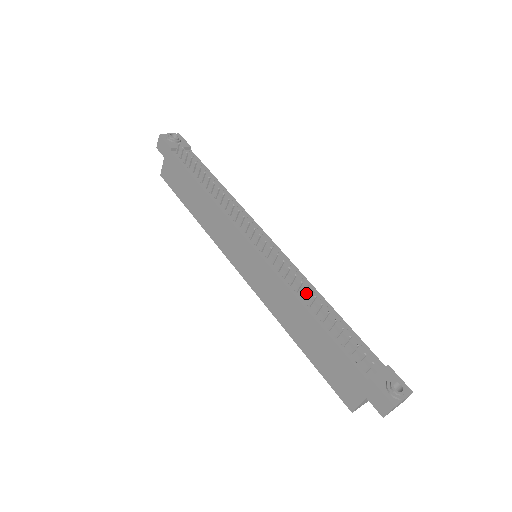
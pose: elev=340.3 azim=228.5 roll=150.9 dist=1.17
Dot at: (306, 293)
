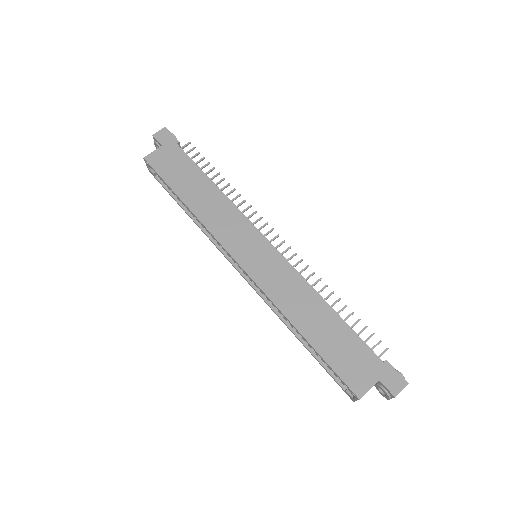
Dot at: (324, 288)
